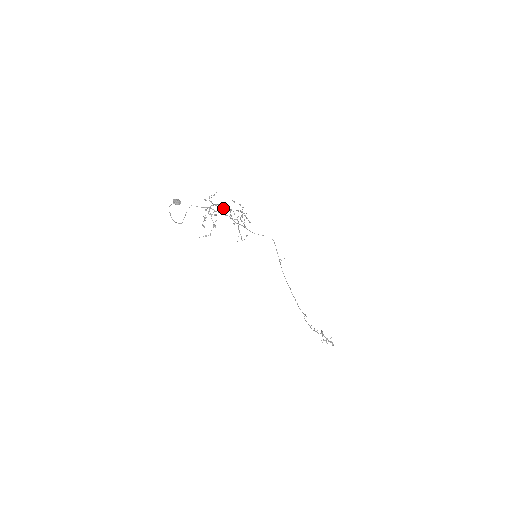
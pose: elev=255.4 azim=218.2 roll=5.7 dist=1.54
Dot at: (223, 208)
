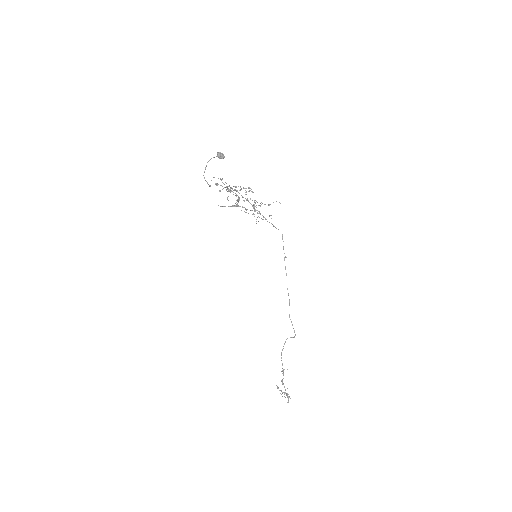
Dot at: occluded
